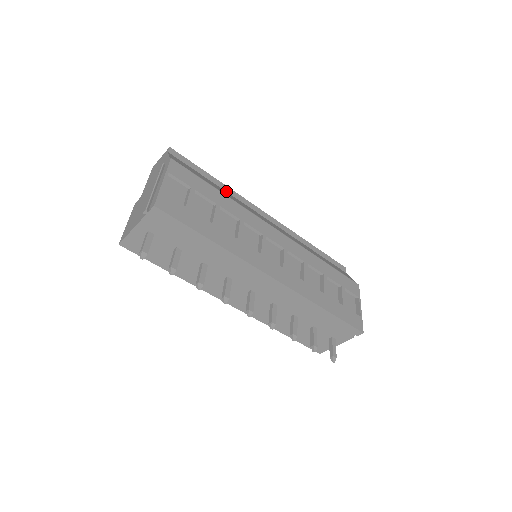
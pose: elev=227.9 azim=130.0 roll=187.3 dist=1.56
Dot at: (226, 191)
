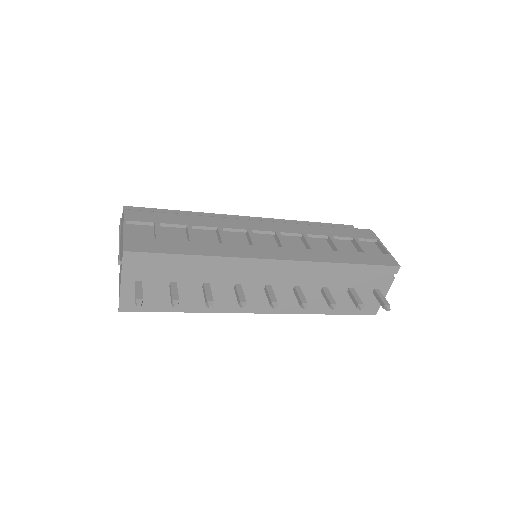
Dot at: occluded
